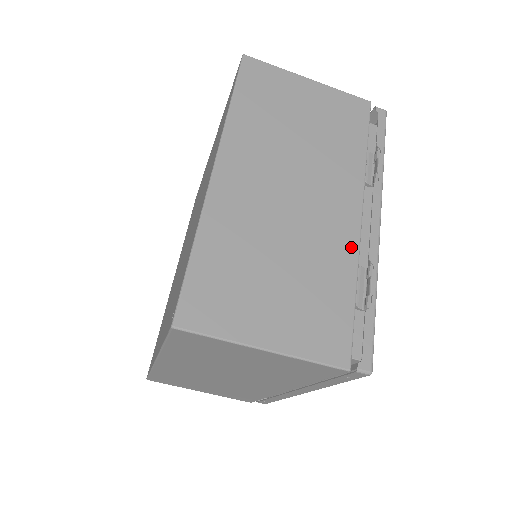
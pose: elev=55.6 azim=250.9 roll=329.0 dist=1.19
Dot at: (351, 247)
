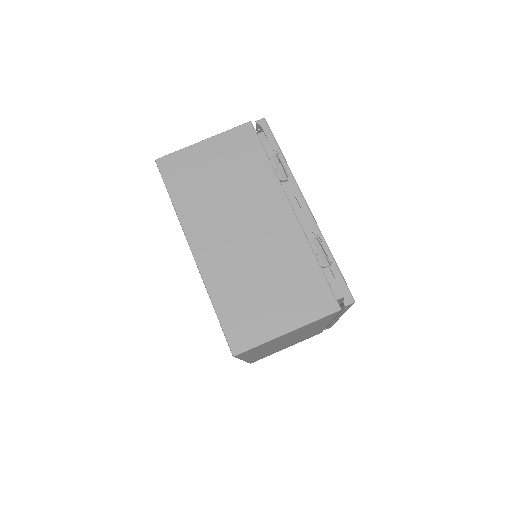
Dot at: (298, 235)
